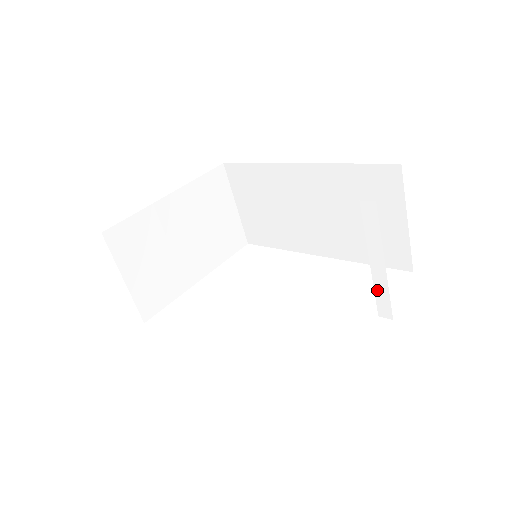
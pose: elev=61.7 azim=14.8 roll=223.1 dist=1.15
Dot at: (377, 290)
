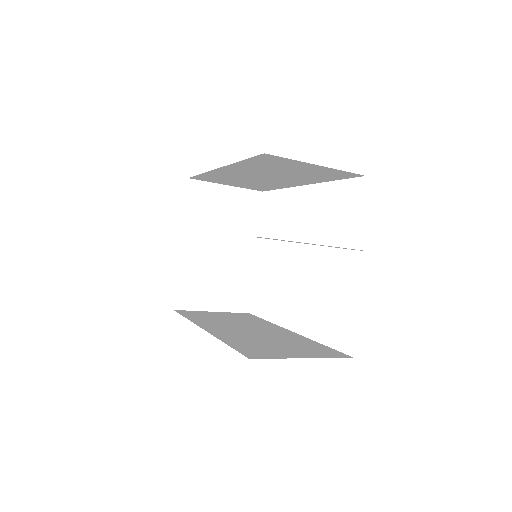
Dot at: (335, 247)
